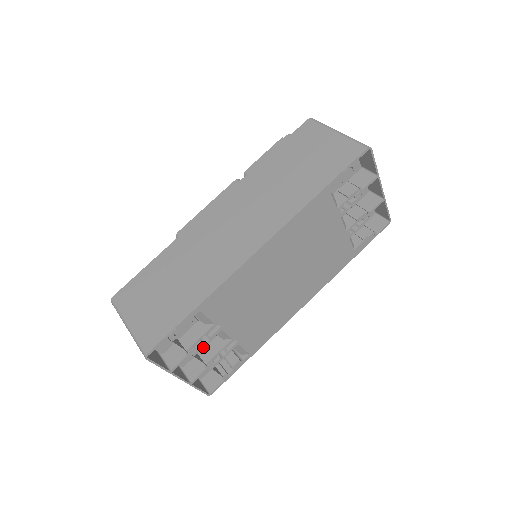
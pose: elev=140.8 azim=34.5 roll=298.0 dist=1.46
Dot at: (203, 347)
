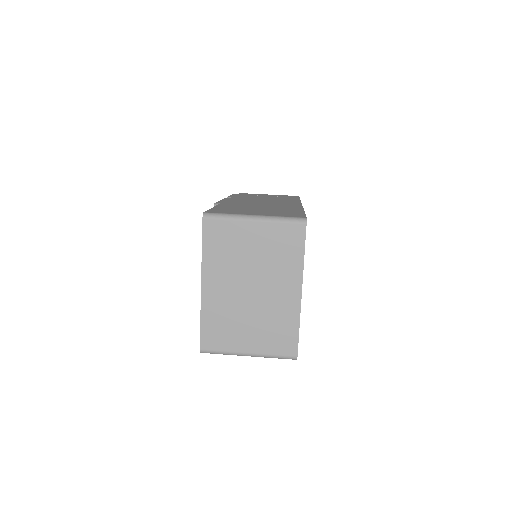
Dot at: occluded
